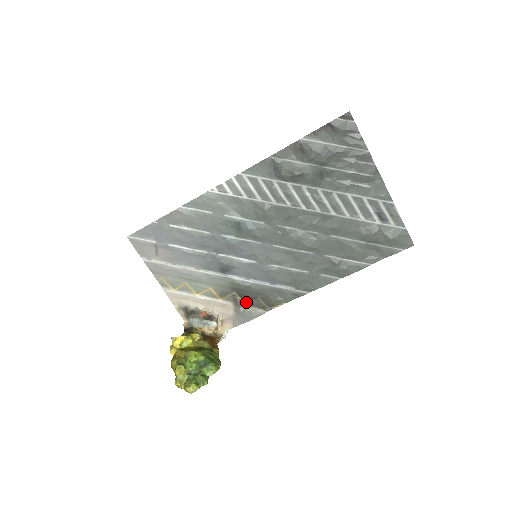
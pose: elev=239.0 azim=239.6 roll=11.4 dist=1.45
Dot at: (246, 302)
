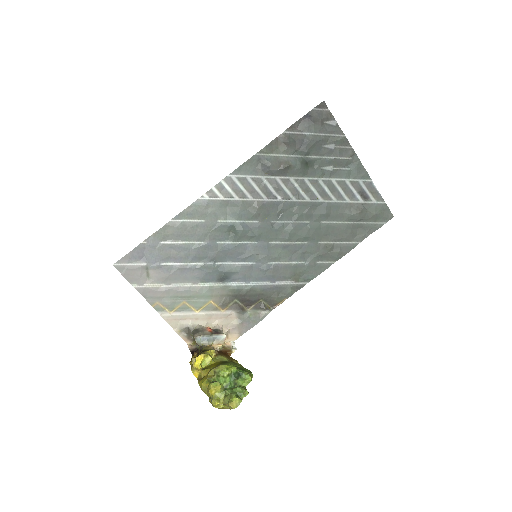
Dot at: (248, 307)
